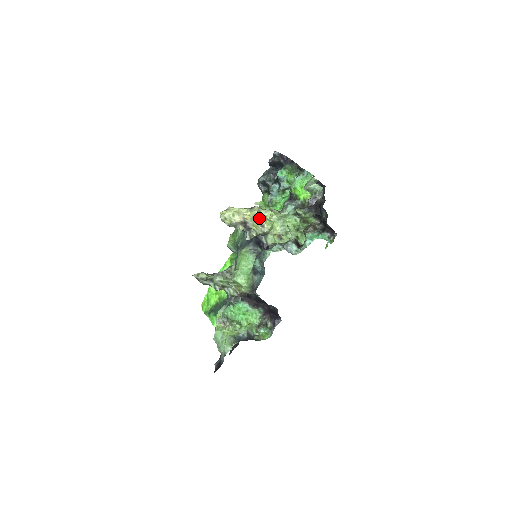
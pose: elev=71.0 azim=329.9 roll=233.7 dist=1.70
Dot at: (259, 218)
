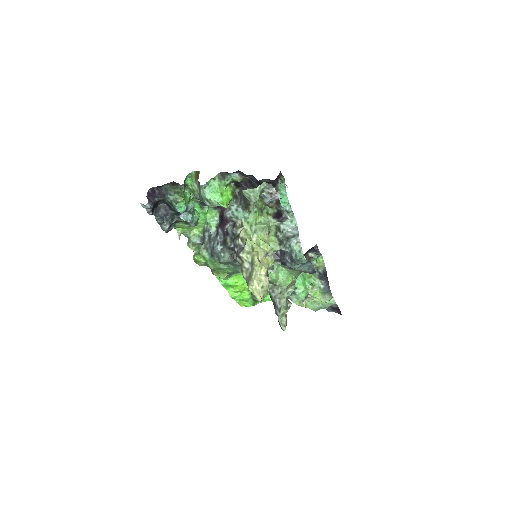
Dot at: (260, 257)
